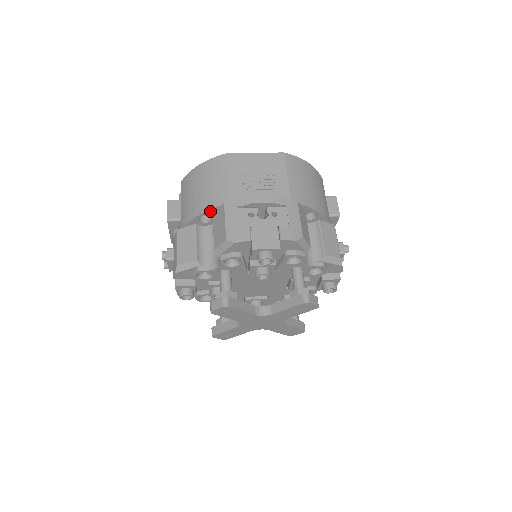
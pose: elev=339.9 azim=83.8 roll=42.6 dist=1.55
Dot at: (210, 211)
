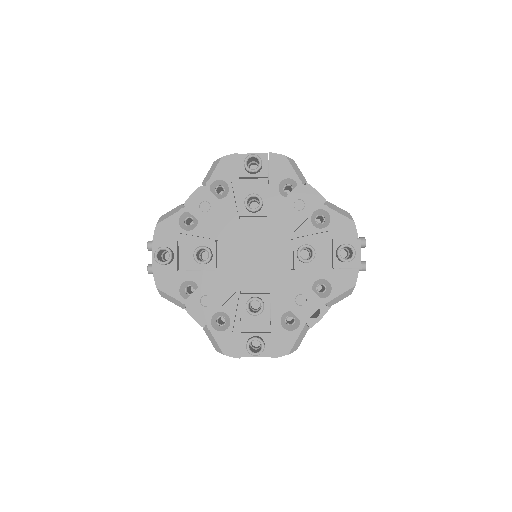
Dot at: occluded
